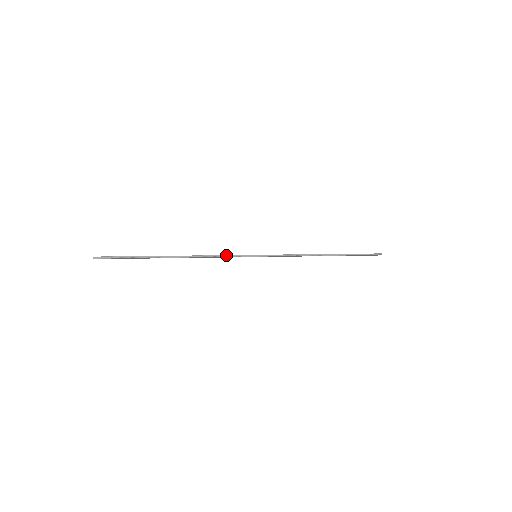
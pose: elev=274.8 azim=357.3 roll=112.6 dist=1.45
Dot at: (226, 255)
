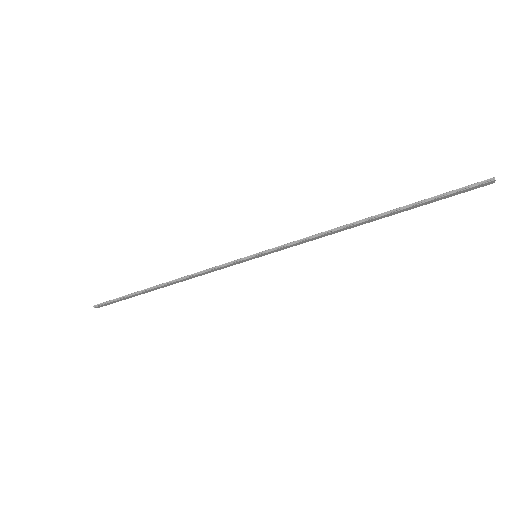
Dot at: (215, 267)
